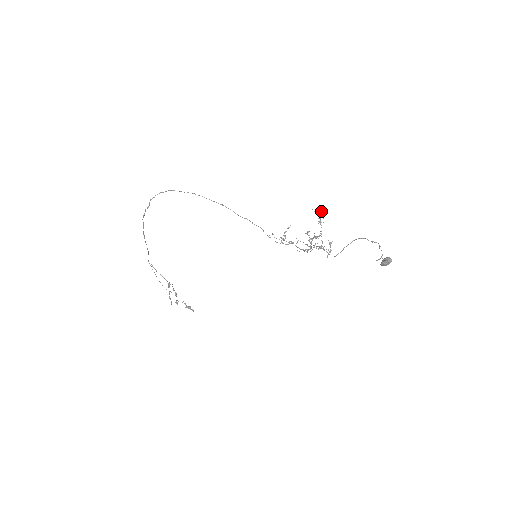
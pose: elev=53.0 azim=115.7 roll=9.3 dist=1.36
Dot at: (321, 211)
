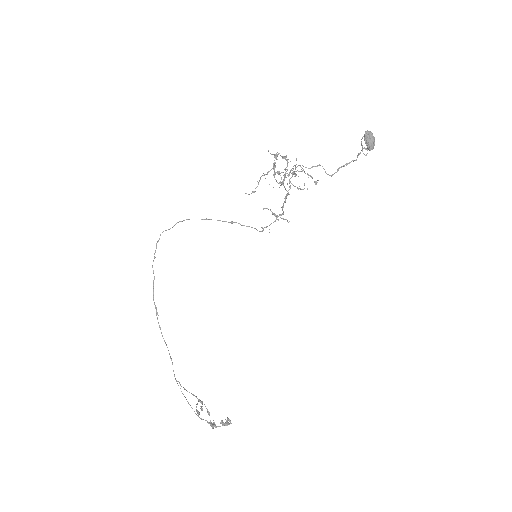
Dot at: occluded
